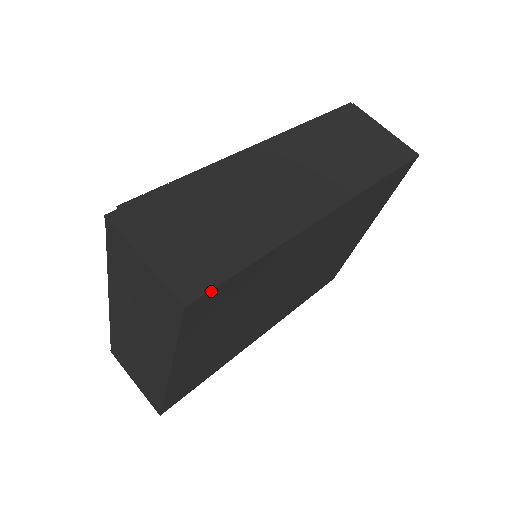
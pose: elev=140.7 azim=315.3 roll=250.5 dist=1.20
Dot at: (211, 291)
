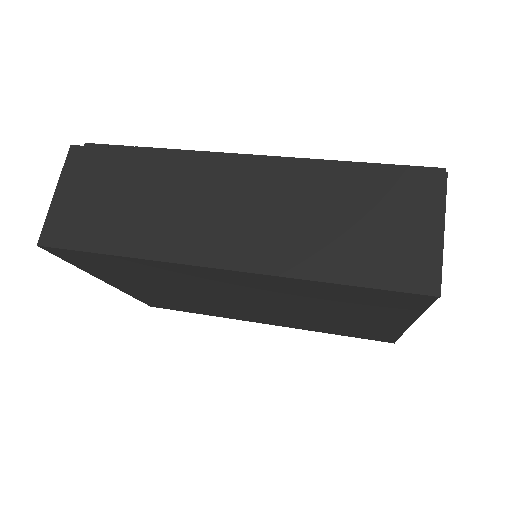
Dot at: (64, 249)
